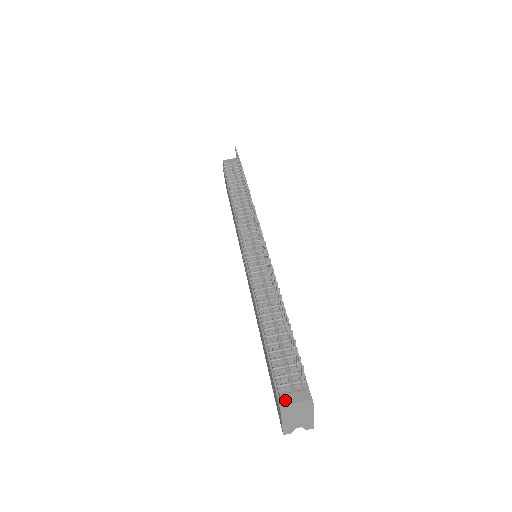
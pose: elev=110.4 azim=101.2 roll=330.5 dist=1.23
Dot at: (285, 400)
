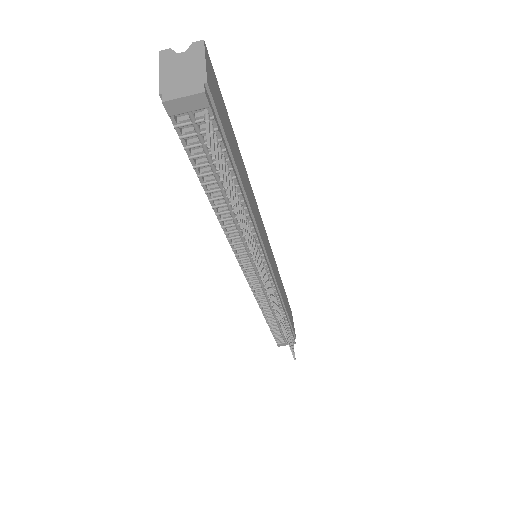
Dot at: occluded
